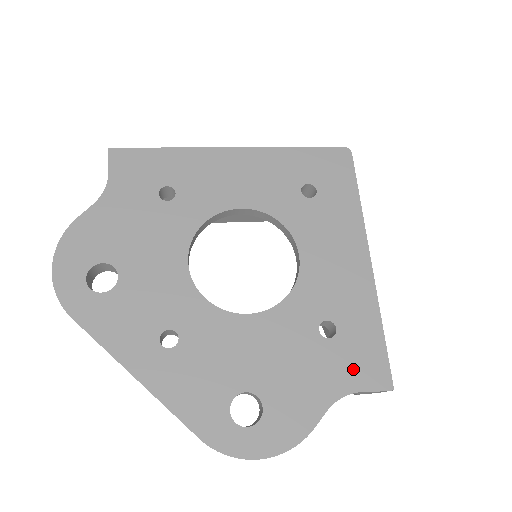
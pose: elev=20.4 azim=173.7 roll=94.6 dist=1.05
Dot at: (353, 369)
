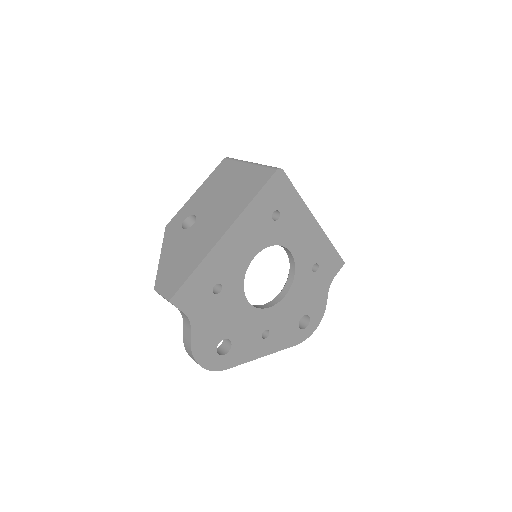
Dot at: (330, 272)
